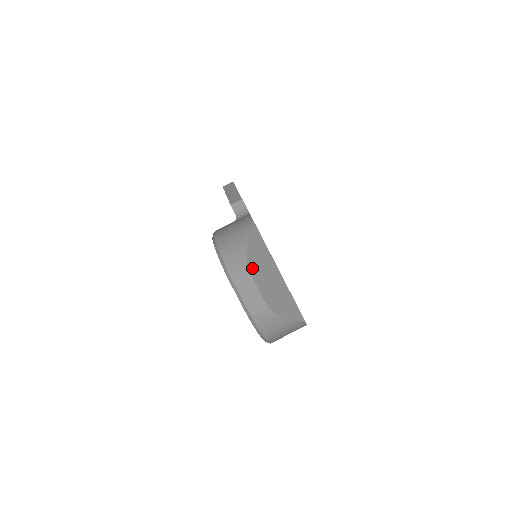
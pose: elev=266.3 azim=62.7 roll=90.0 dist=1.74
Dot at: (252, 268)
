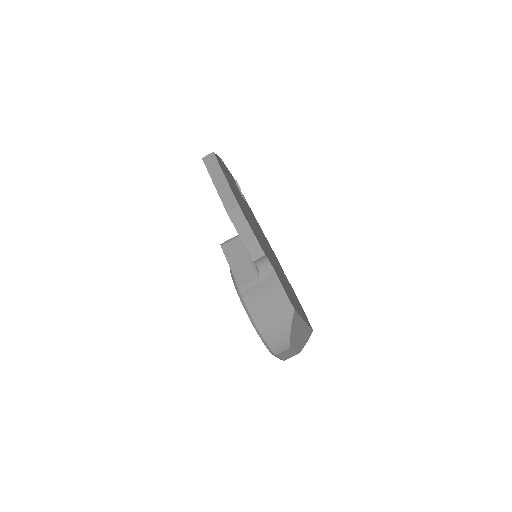
Dot at: (292, 344)
